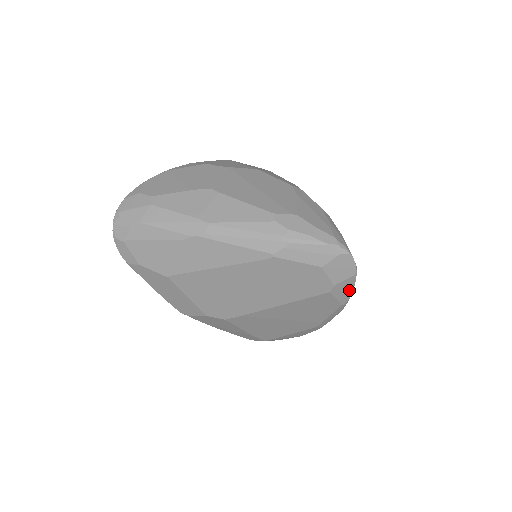
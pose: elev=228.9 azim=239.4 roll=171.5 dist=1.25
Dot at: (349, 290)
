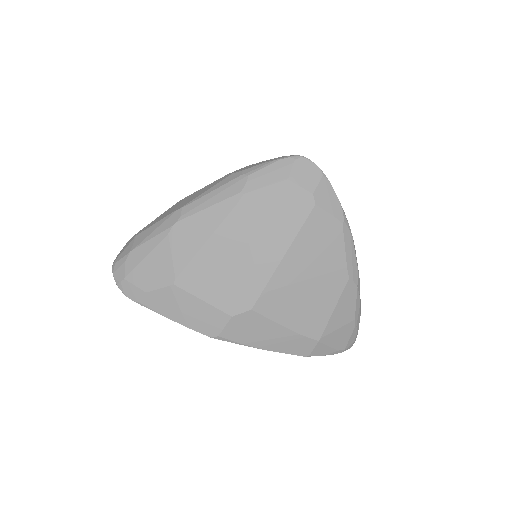
Dot at: (333, 198)
